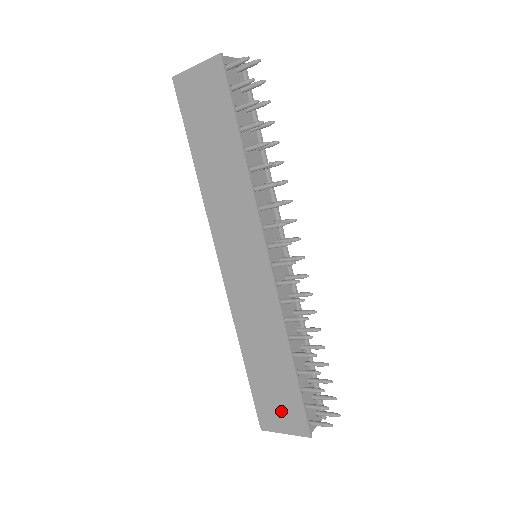
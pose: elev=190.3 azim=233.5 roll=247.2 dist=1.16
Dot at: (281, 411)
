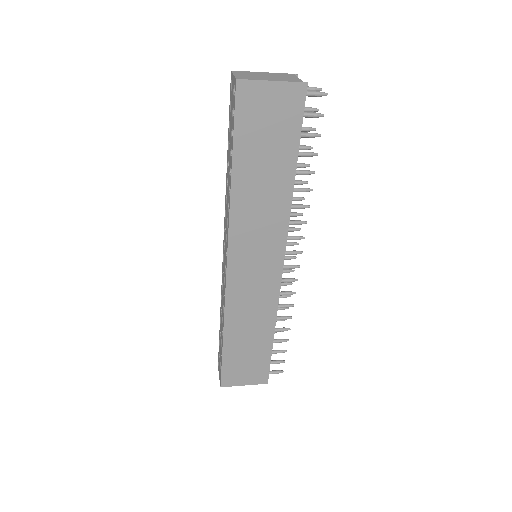
Dot at: (247, 371)
